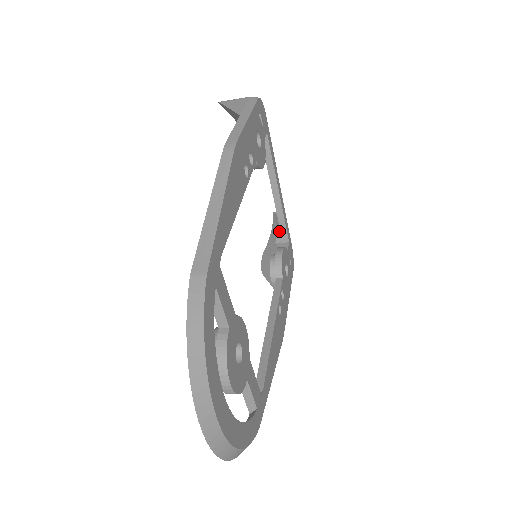
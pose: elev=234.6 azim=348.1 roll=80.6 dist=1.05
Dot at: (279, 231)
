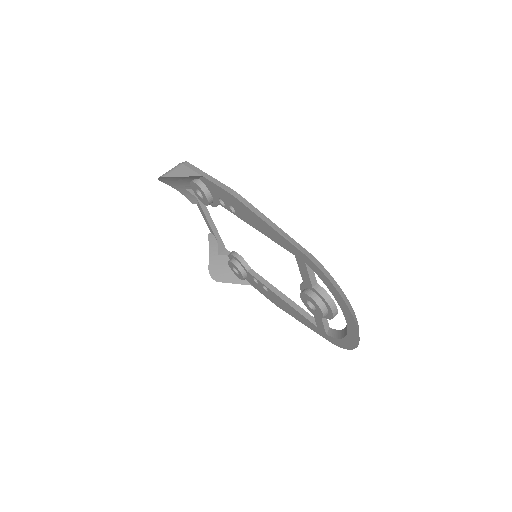
Dot at: (218, 245)
